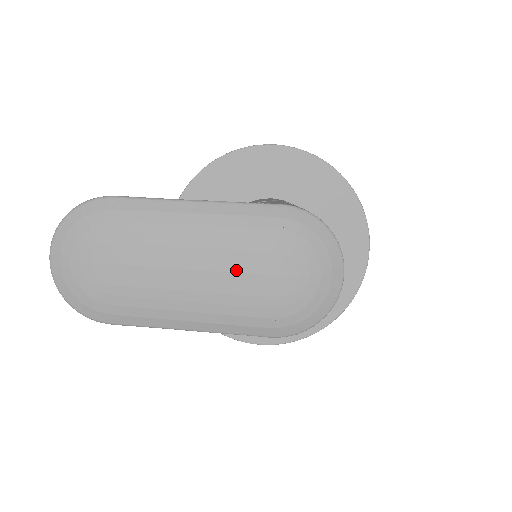
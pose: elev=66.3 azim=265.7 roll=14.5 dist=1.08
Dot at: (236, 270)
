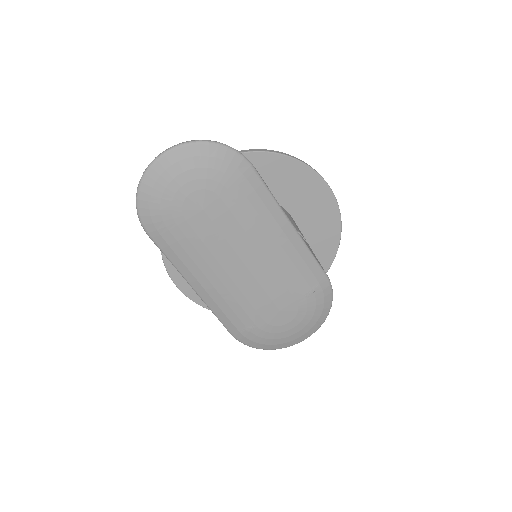
Dot at: (266, 288)
